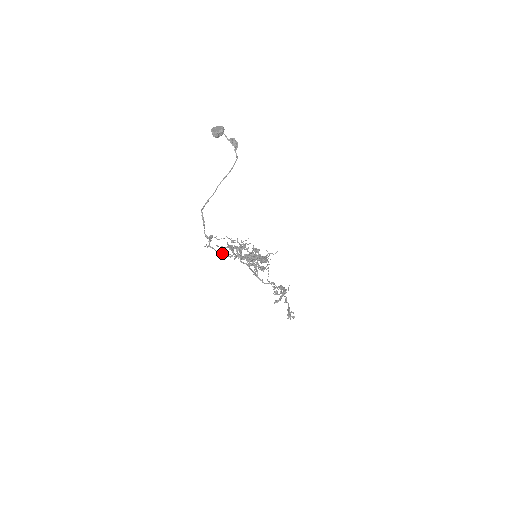
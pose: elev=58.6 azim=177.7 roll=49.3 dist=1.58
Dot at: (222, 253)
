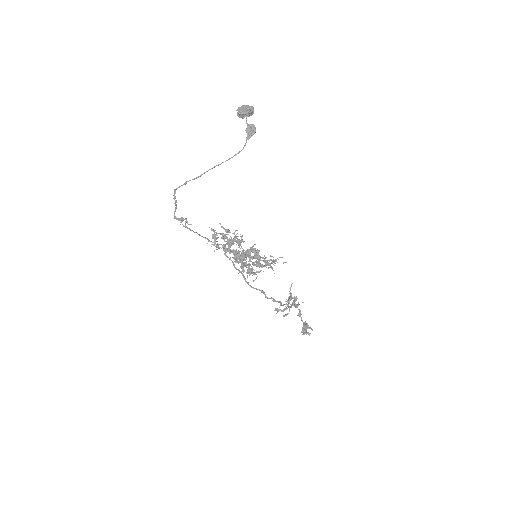
Dot at: (206, 238)
